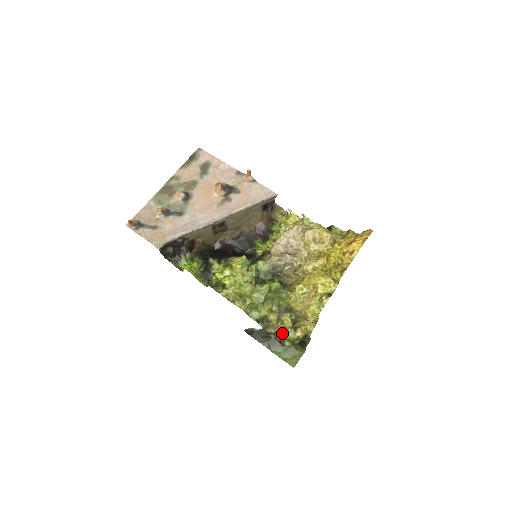
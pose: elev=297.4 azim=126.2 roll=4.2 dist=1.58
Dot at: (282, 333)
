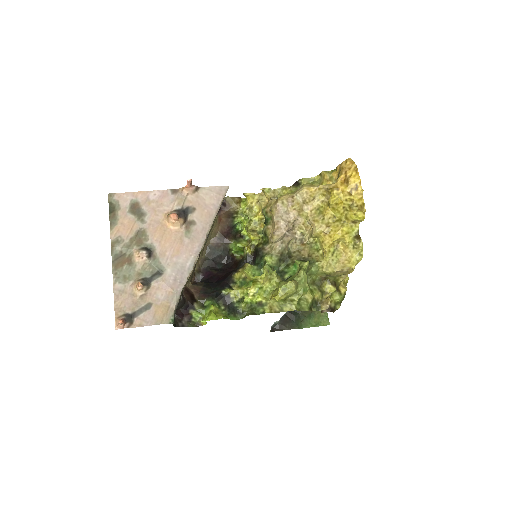
Dot at: (331, 302)
